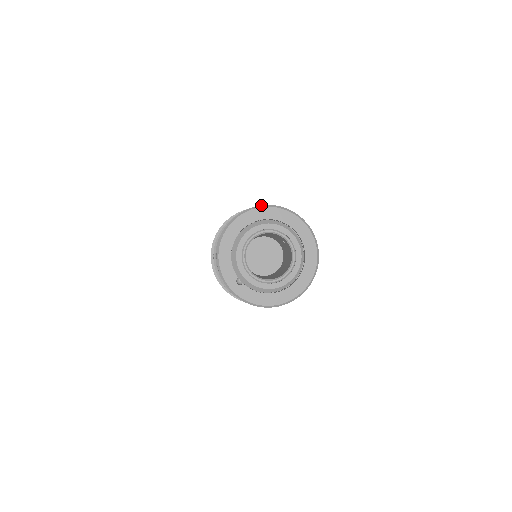
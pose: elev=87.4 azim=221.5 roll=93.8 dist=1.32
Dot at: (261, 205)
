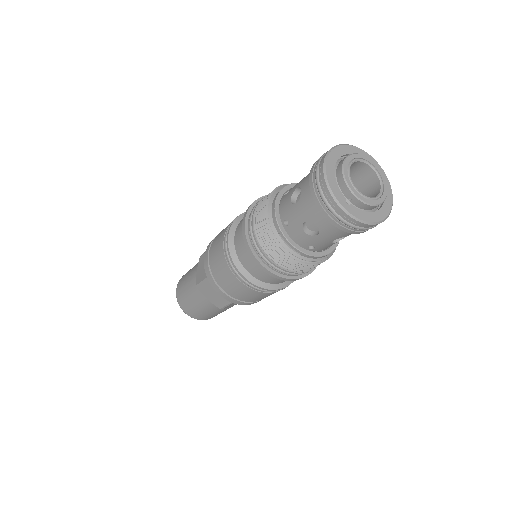
Dot at: (343, 144)
